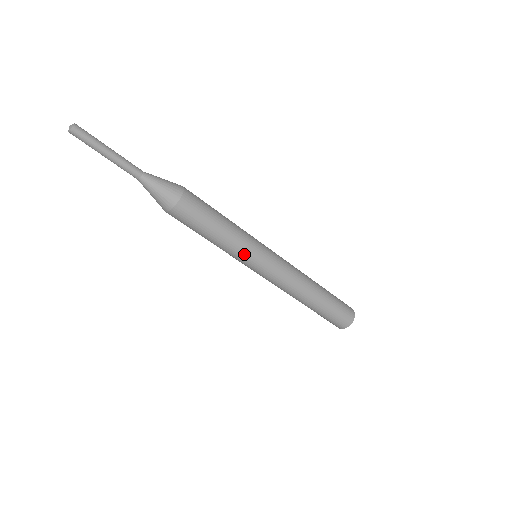
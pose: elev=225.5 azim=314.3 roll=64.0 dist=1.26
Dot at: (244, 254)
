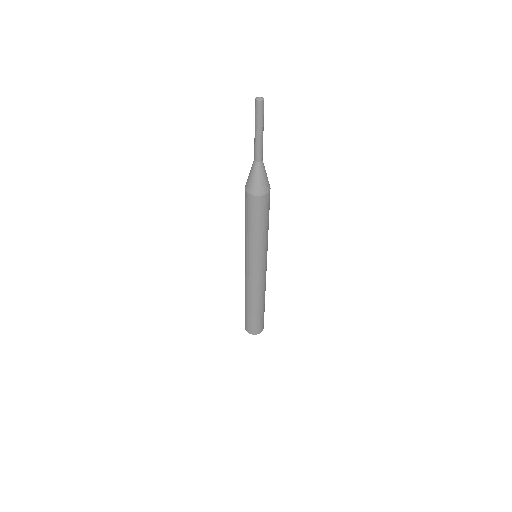
Dot at: (248, 250)
